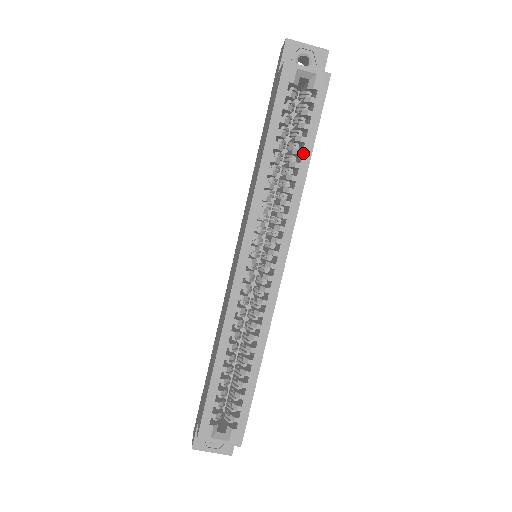
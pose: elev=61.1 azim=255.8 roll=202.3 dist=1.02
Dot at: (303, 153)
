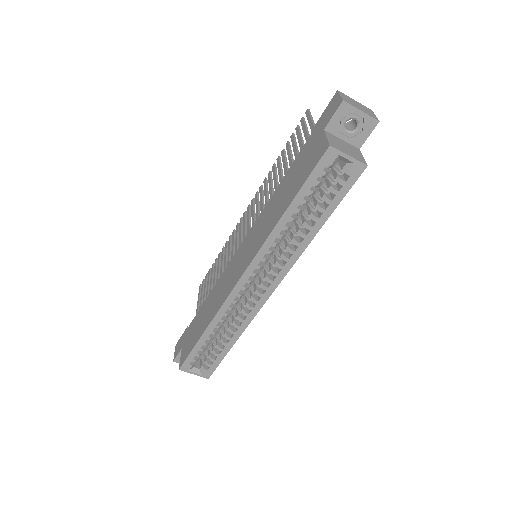
Dot at: (318, 220)
